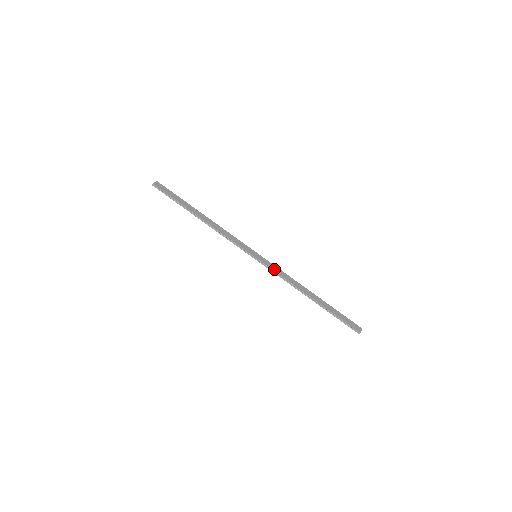
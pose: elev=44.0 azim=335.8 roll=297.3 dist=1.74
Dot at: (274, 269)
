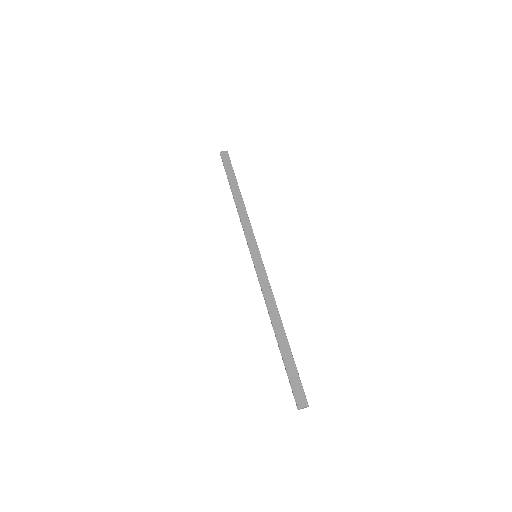
Dot at: (261, 278)
